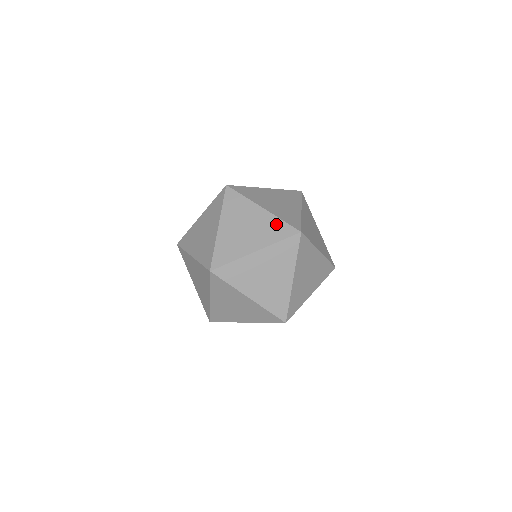
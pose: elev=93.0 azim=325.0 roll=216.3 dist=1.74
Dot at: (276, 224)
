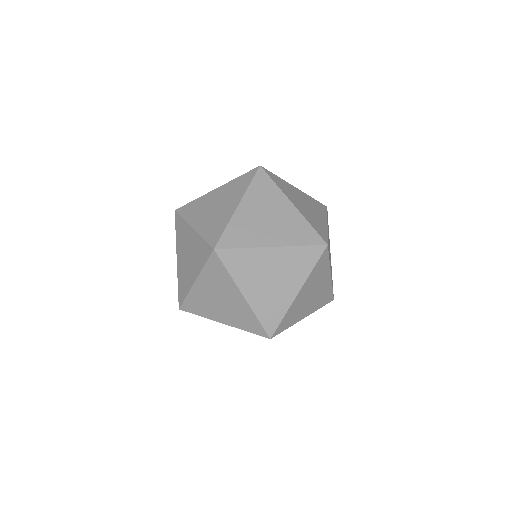
Dot at: (303, 226)
